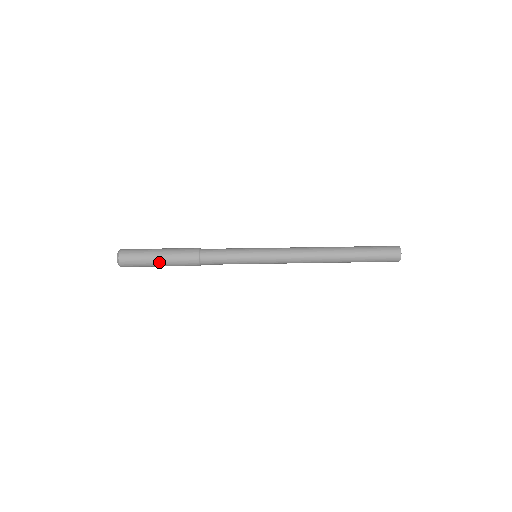
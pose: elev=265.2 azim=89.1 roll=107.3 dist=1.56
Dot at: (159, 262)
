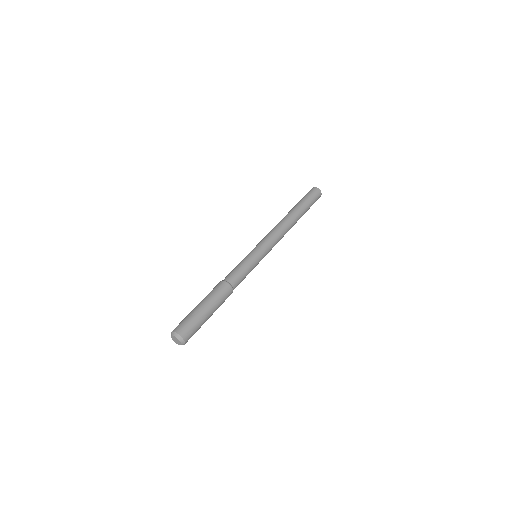
Dot at: (201, 305)
